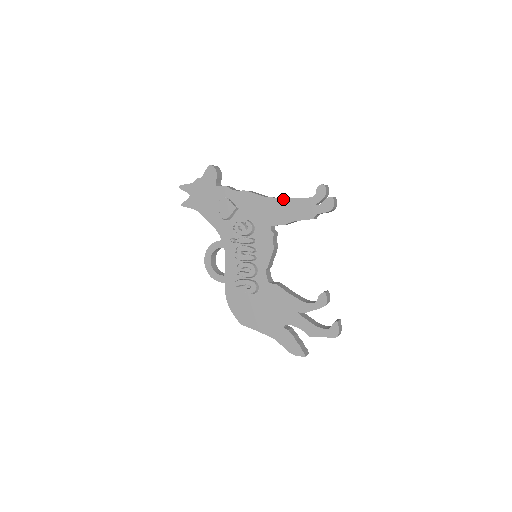
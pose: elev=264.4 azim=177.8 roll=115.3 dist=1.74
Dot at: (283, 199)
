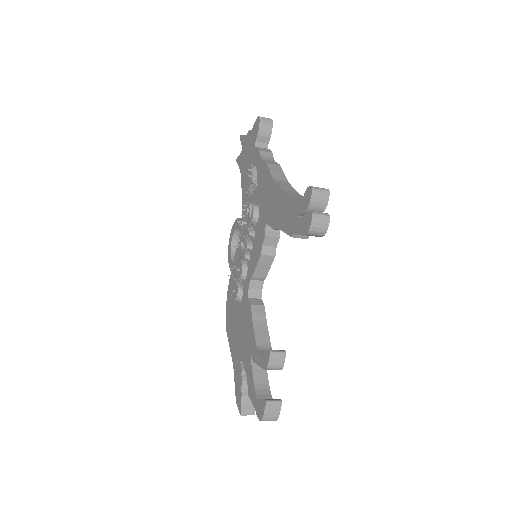
Dot at: (282, 191)
